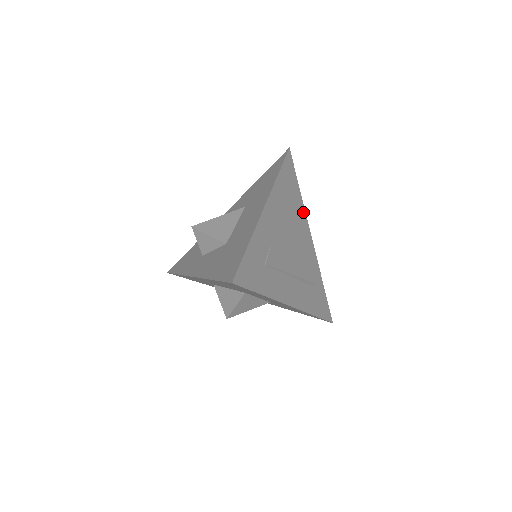
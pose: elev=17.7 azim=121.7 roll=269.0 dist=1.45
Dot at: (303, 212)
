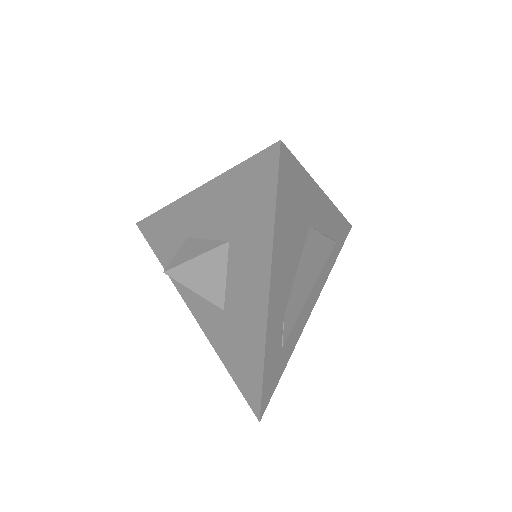
Dot at: (313, 190)
